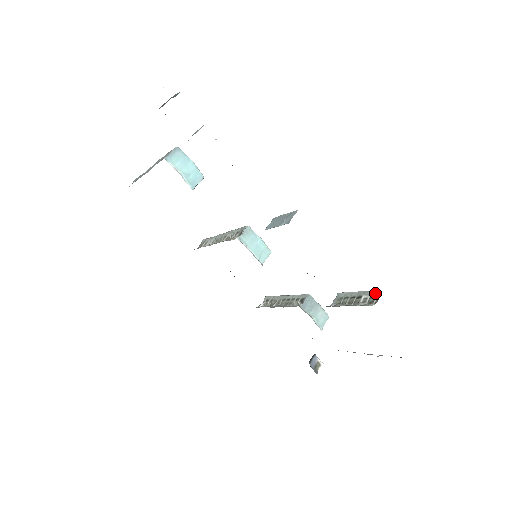
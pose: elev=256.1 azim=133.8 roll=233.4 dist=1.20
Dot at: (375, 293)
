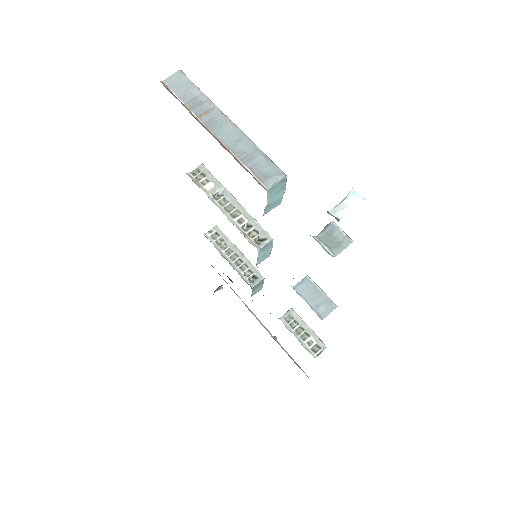
Dot at: (321, 345)
